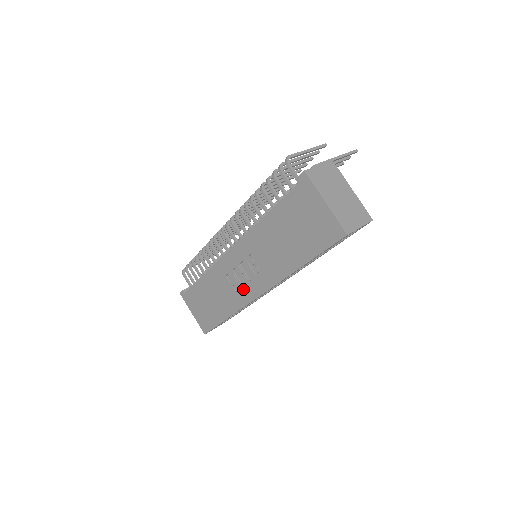
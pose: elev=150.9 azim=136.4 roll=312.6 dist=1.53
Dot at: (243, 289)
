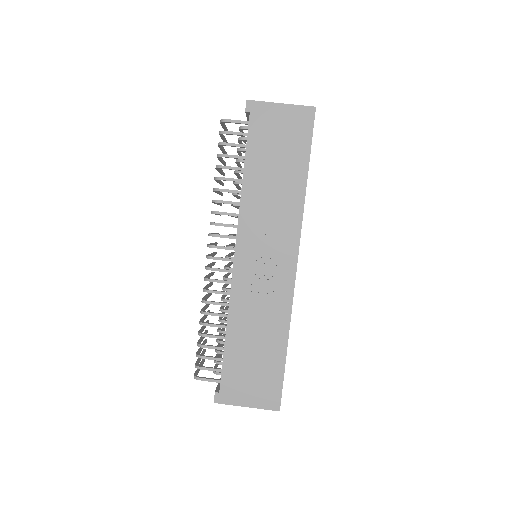
Dot at: (277, 279)
